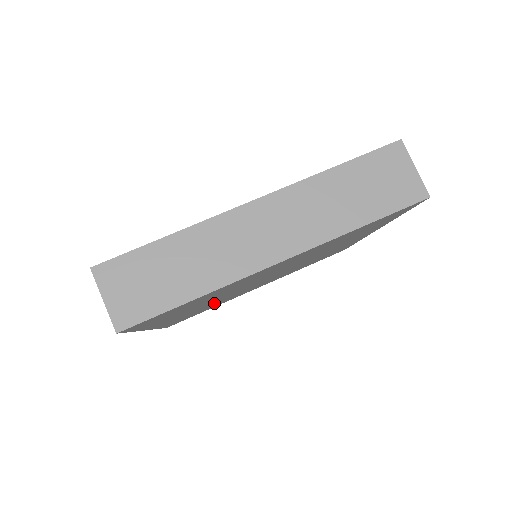
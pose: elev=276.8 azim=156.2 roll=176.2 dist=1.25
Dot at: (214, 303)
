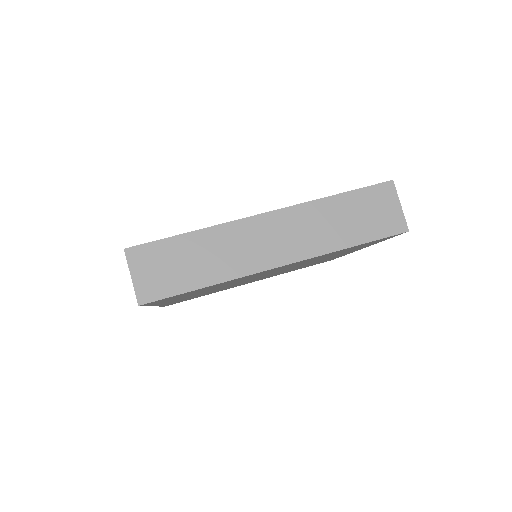
Dot at: occluded
